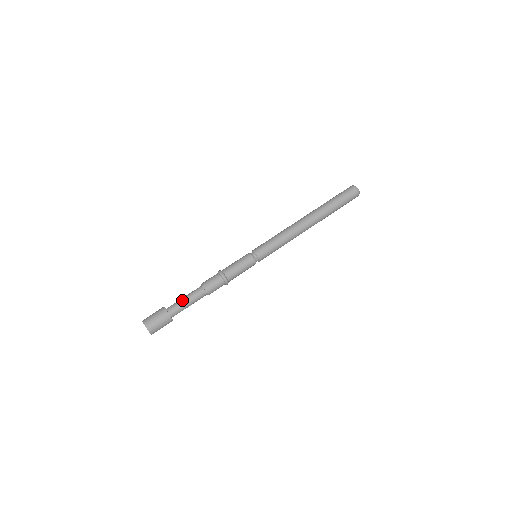
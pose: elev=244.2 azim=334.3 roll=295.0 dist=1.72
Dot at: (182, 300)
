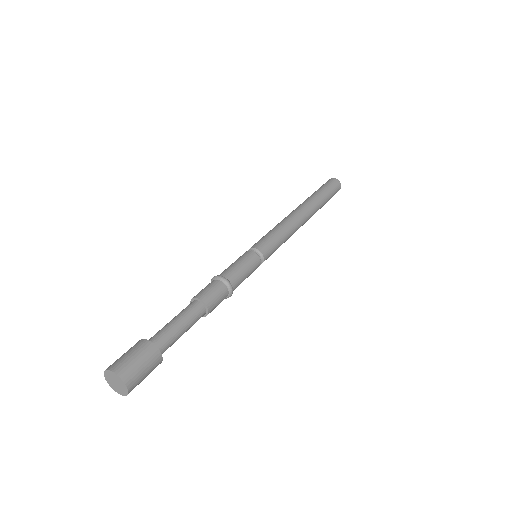
Dot at: (177, 328)
